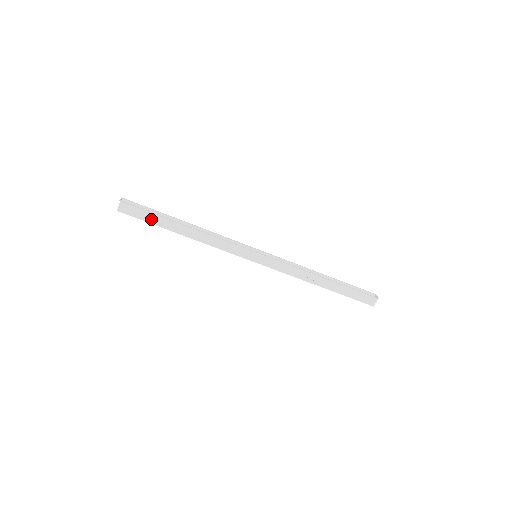
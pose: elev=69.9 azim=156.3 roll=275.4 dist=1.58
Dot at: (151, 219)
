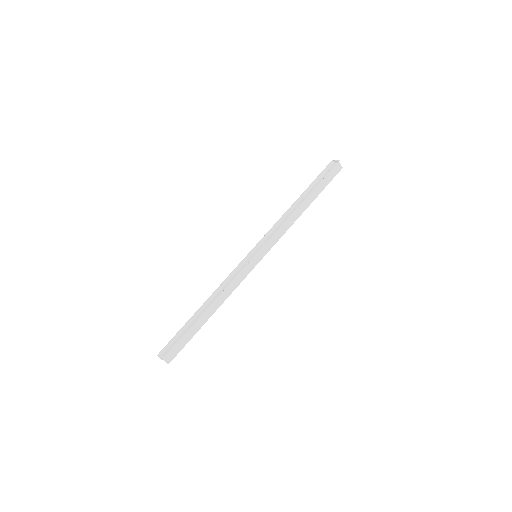
Dot at: (188, 337)
